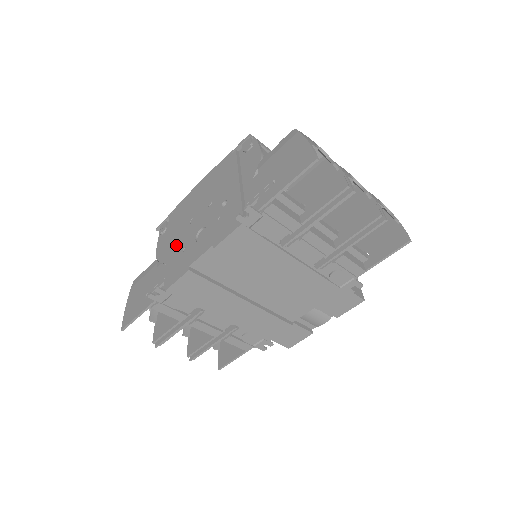
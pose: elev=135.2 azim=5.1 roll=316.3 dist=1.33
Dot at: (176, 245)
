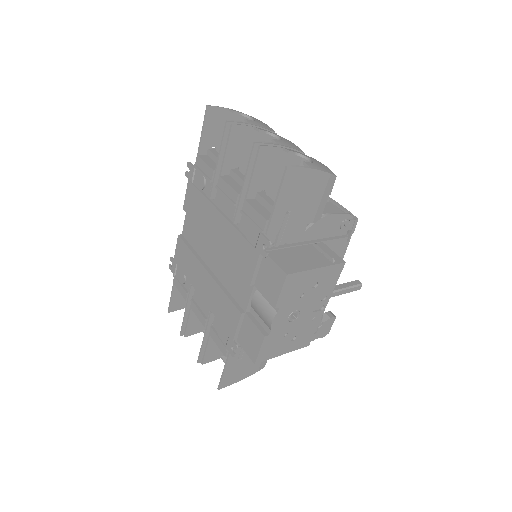
Dot at: occluded
